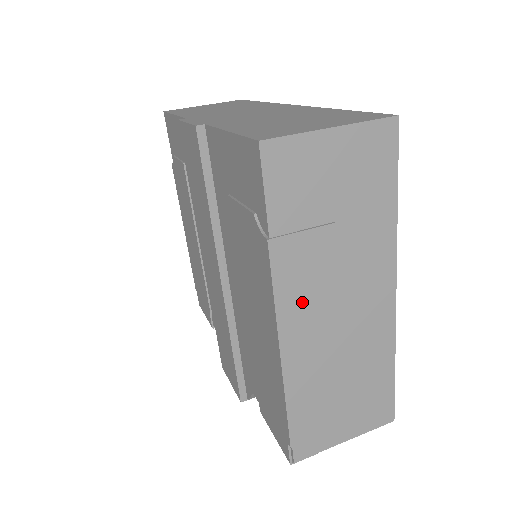
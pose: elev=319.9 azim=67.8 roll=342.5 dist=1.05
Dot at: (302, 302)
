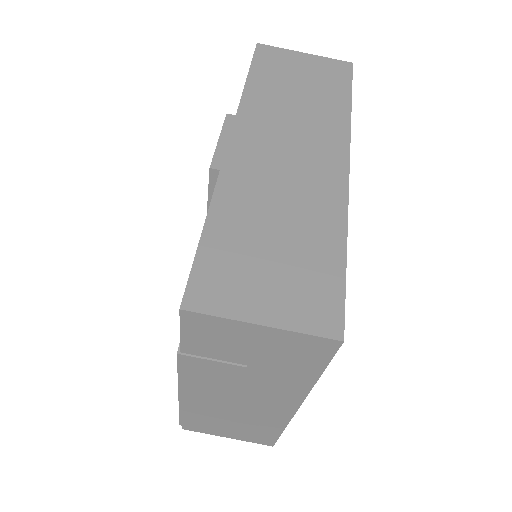
Dot at: (203, 385)
